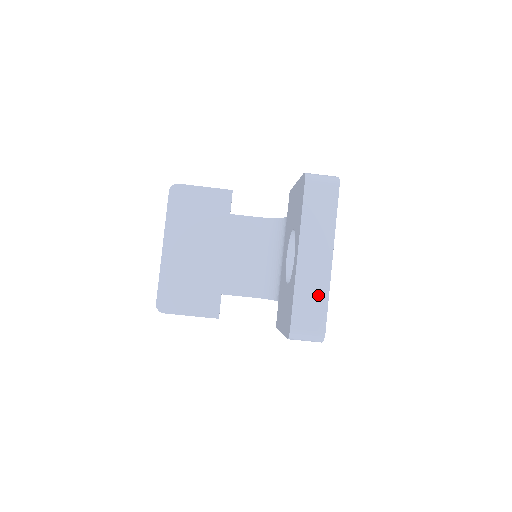
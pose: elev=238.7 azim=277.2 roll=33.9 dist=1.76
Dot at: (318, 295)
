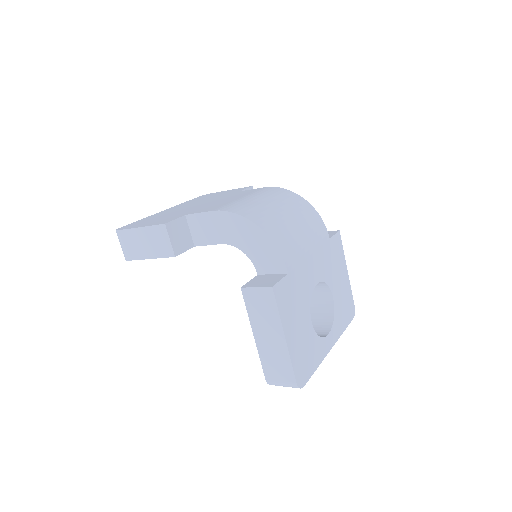
Dot at: occluded
